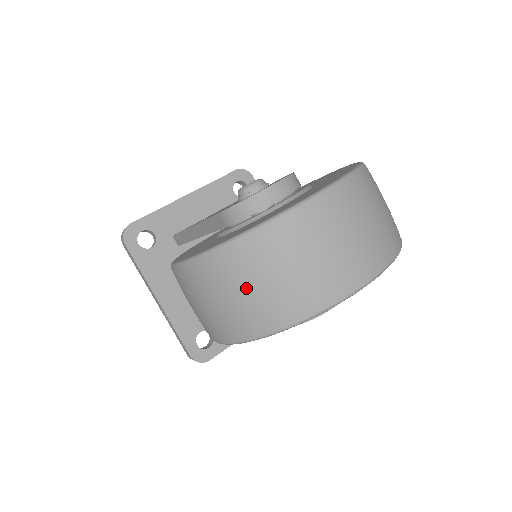
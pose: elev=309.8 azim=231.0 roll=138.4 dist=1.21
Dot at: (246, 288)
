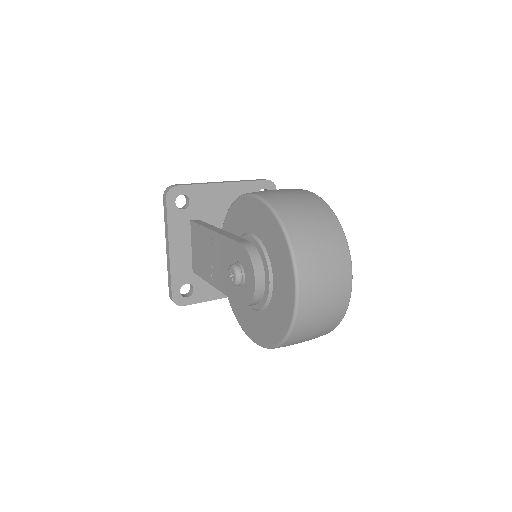
Dot at: occluded
